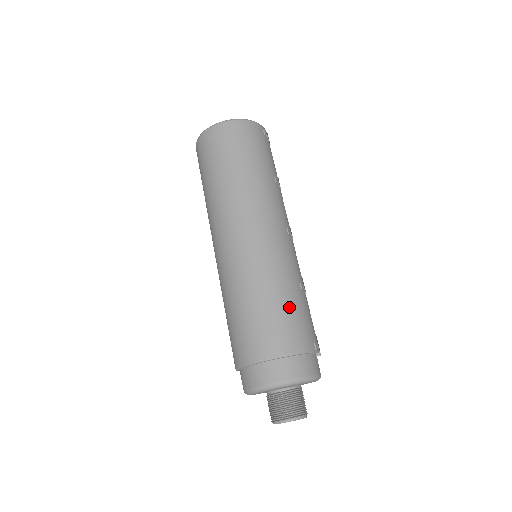
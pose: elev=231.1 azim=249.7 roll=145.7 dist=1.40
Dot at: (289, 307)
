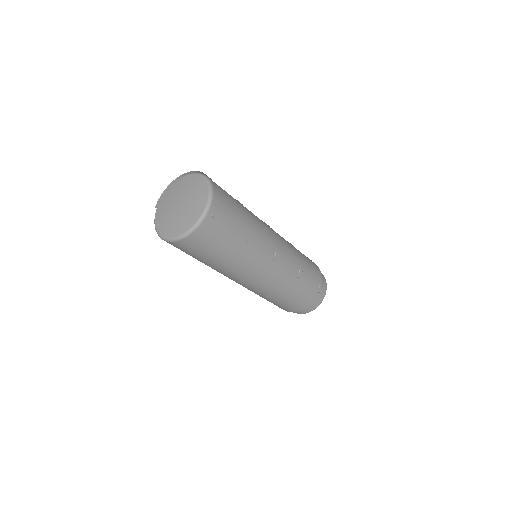
Dot at: (295, 297)
